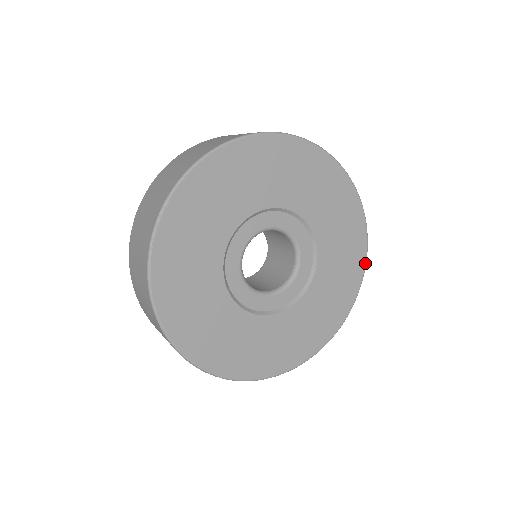
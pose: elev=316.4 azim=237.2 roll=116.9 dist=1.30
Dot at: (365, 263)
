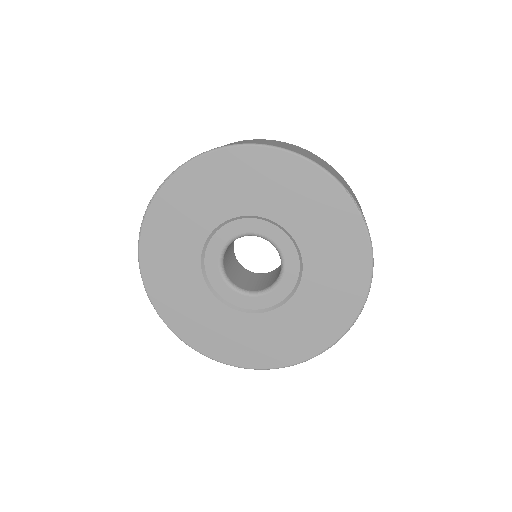
Dot at: (354, 320)
